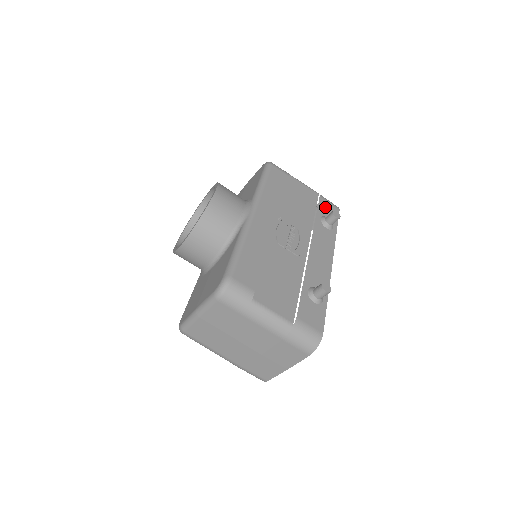
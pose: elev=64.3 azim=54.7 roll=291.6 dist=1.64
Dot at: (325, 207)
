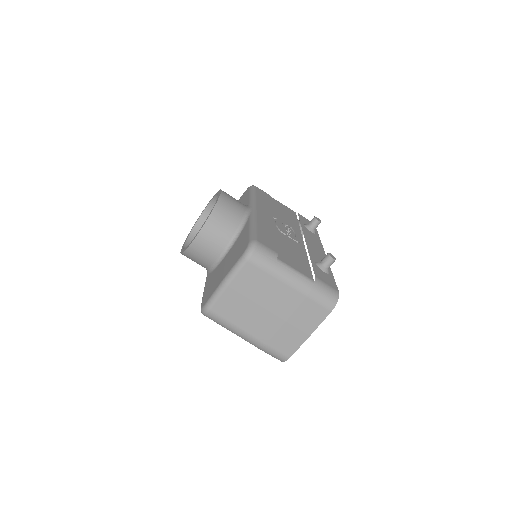
Dot at: (304, 220)
